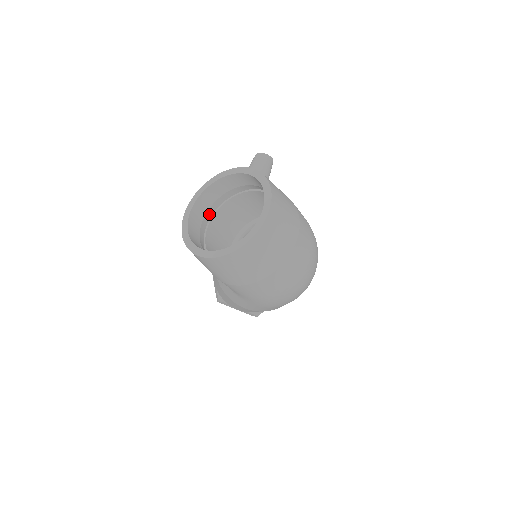
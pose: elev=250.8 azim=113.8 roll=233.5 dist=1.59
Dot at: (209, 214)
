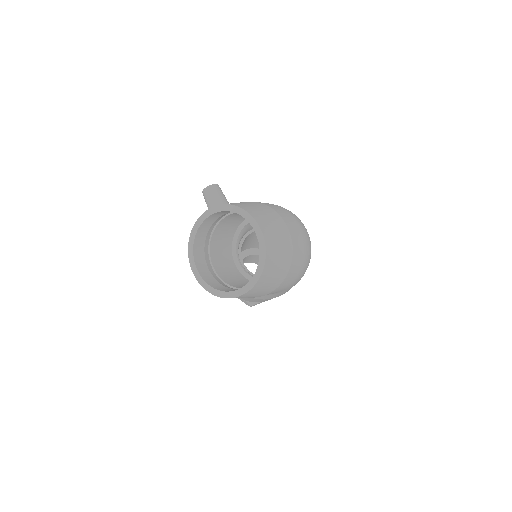
Dot at: (207, 260)
